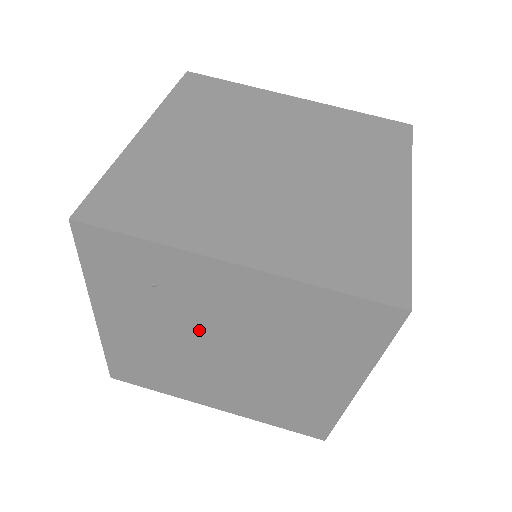
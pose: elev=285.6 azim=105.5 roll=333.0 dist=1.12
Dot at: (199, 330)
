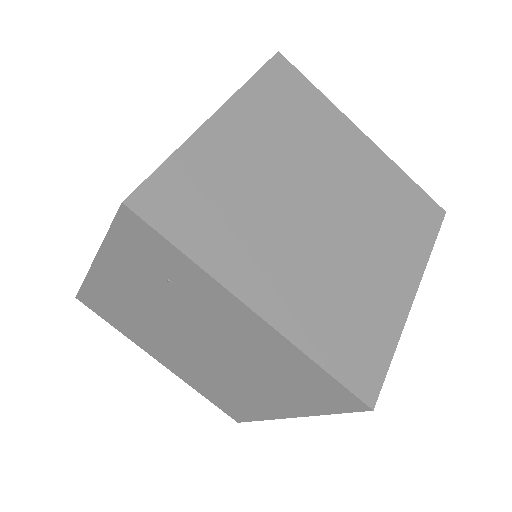
Dot at: (186, 322)
